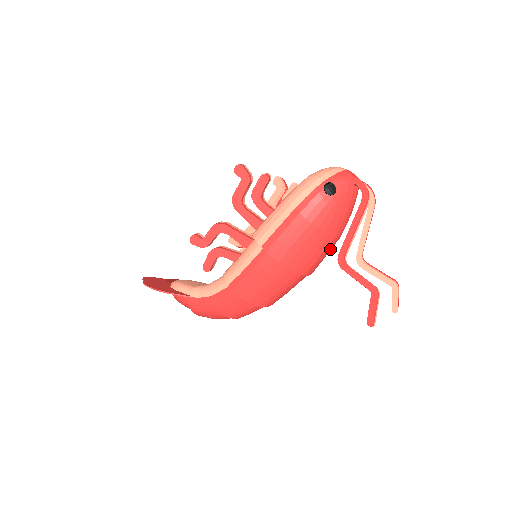
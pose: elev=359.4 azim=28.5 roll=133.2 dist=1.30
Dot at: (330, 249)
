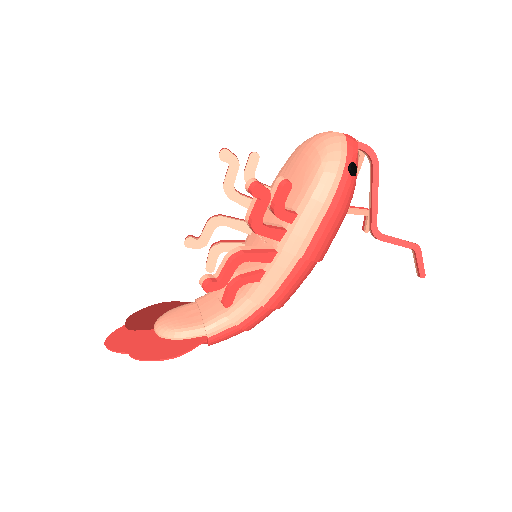
Dot at: occluded
